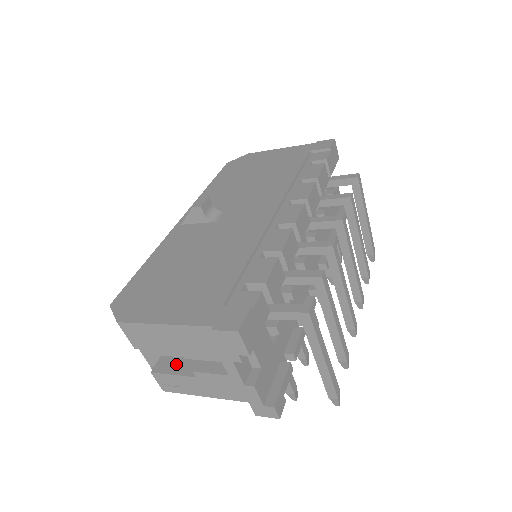
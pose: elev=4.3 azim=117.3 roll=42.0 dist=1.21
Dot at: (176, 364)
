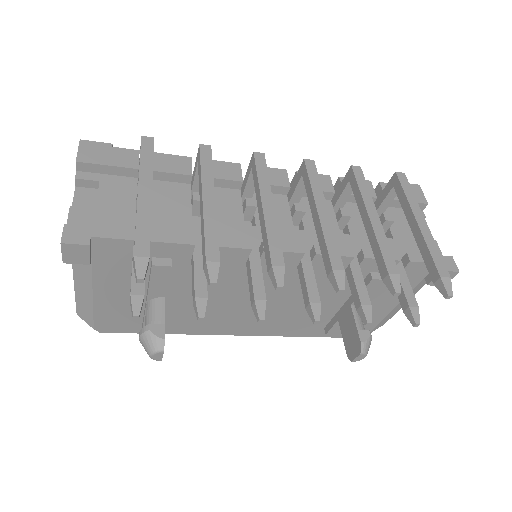
Dot at: occluded
